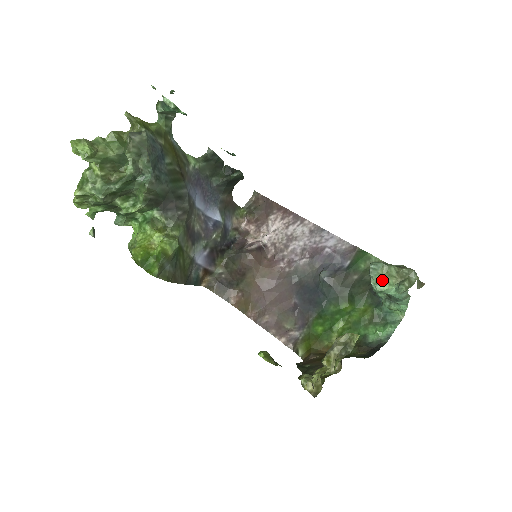
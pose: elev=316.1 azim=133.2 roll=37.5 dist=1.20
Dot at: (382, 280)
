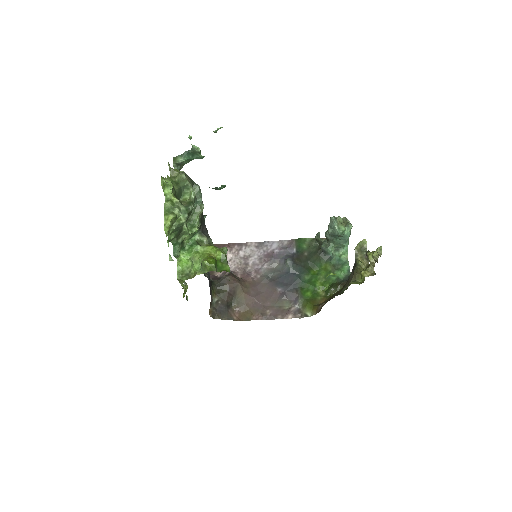
Dot at: (340, 226)
